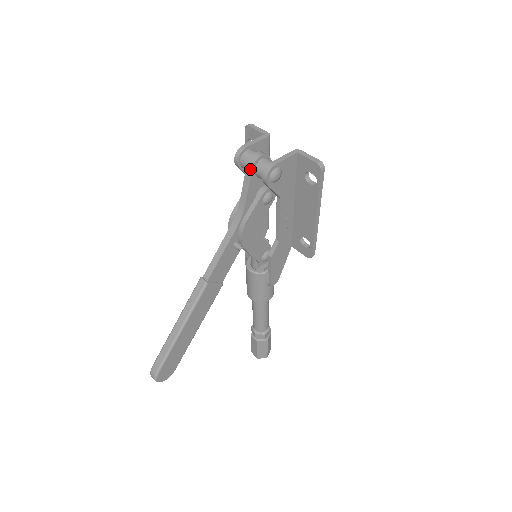
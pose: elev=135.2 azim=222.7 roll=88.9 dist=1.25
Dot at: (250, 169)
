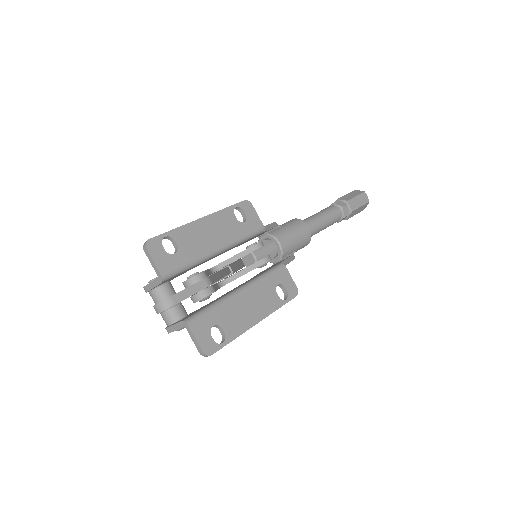
Dot at: occluded
